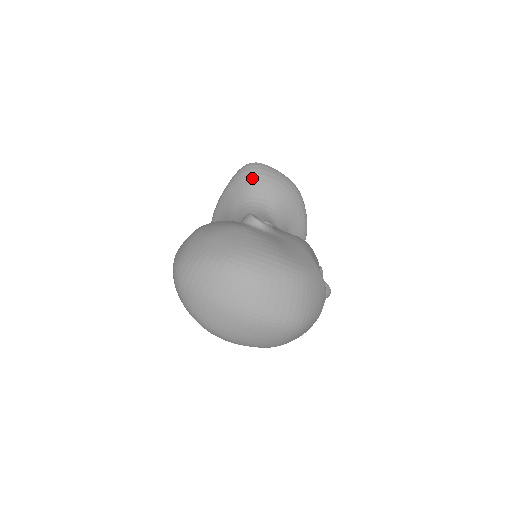
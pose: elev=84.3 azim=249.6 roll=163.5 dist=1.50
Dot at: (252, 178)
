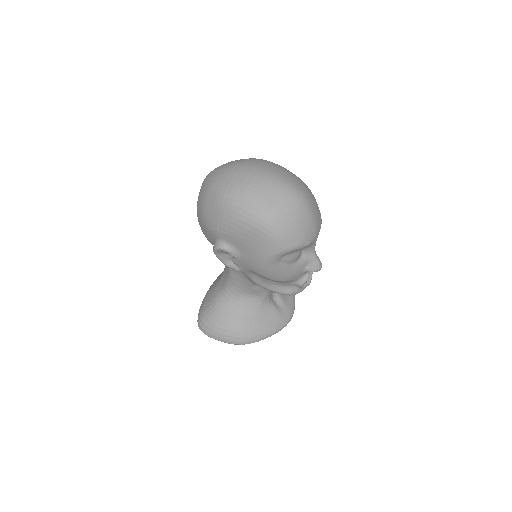
Dot at: occluded
